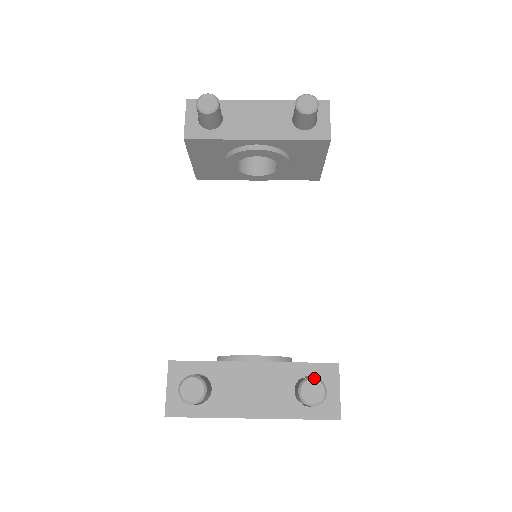
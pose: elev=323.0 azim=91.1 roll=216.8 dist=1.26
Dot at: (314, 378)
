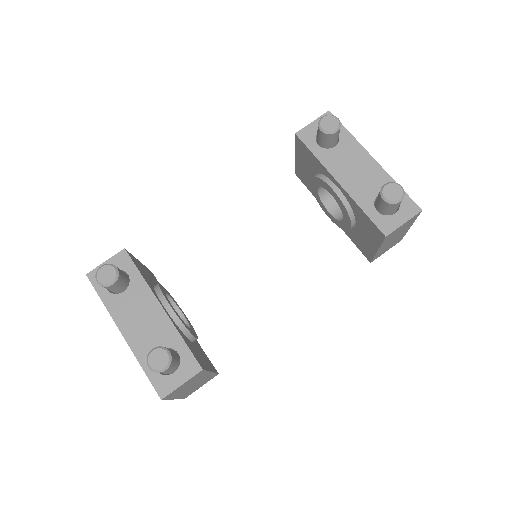
Dot at: (169, 353)
